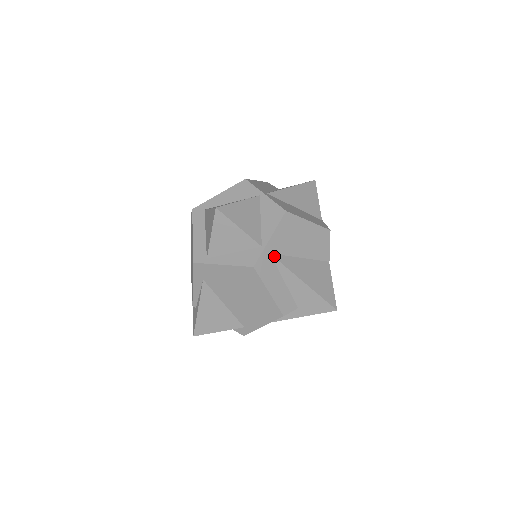
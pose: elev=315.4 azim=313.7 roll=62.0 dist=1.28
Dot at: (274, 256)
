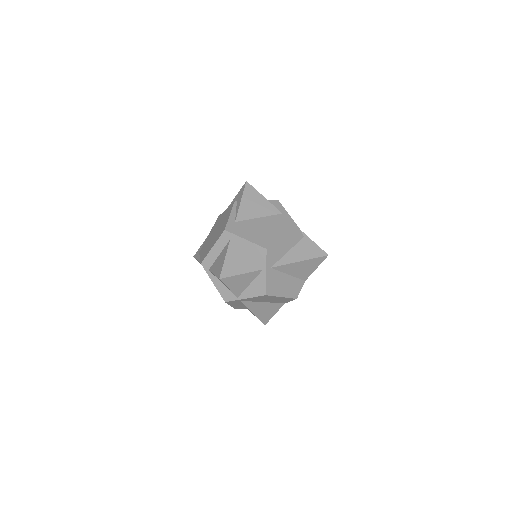
Dot at: (243, 302)
